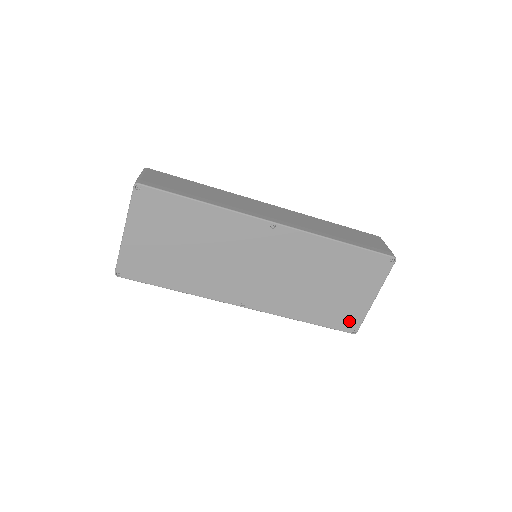
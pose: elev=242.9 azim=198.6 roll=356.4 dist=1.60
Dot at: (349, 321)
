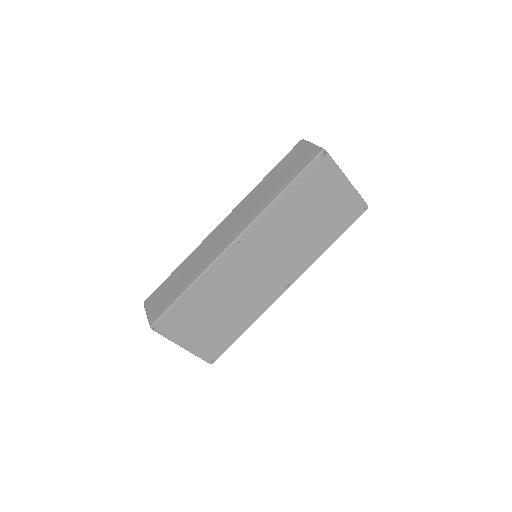
Dot at: (354, 209)
